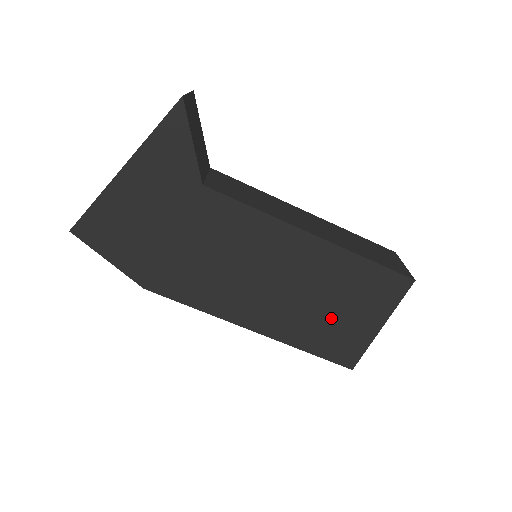
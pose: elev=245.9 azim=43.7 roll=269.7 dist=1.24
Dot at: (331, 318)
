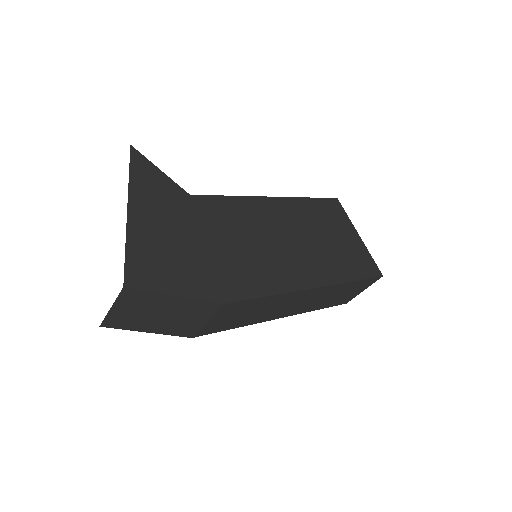
Dot at: (336, 246)
